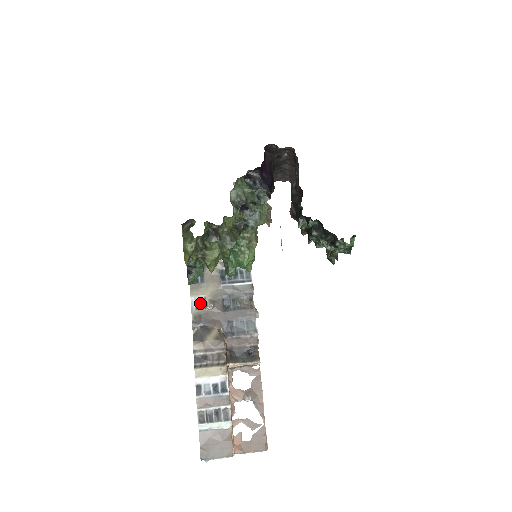
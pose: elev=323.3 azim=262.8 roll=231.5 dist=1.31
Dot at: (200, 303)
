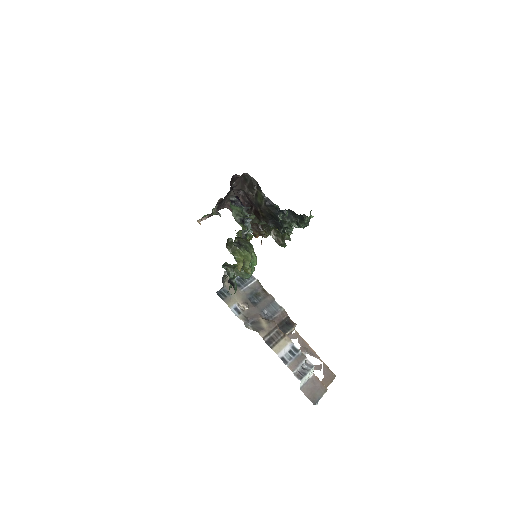
Dot at: (238, 309)
